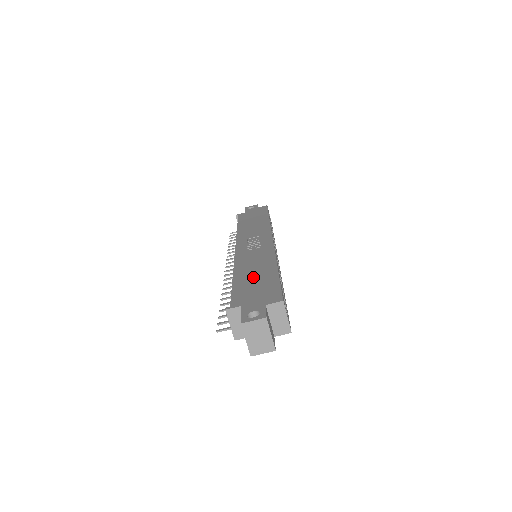
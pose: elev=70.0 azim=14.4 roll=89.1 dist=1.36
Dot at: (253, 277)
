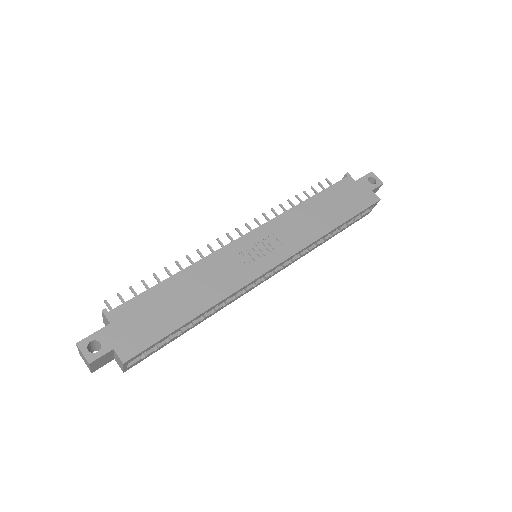
Dot at: (173, 300)
